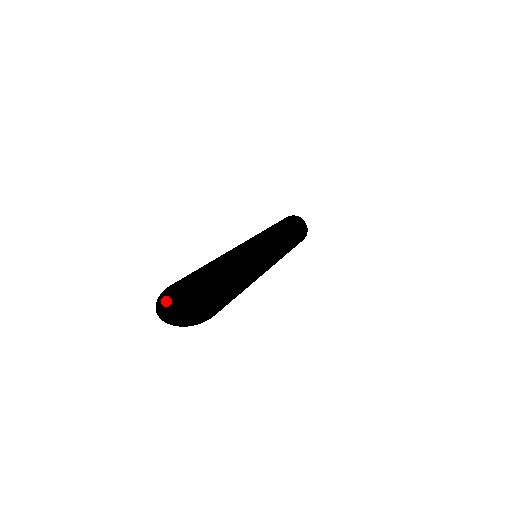
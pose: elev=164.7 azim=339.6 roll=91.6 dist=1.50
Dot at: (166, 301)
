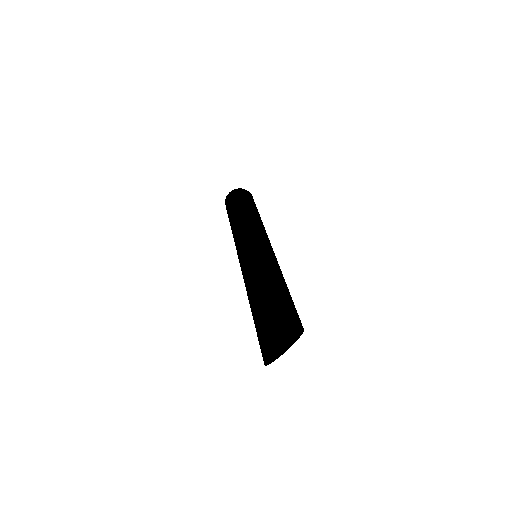
Dot at: occluded
